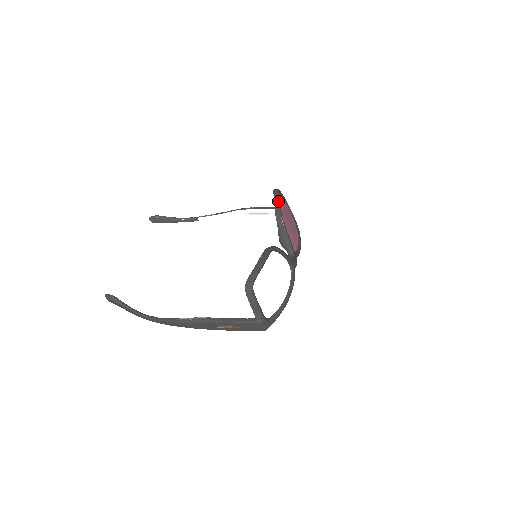
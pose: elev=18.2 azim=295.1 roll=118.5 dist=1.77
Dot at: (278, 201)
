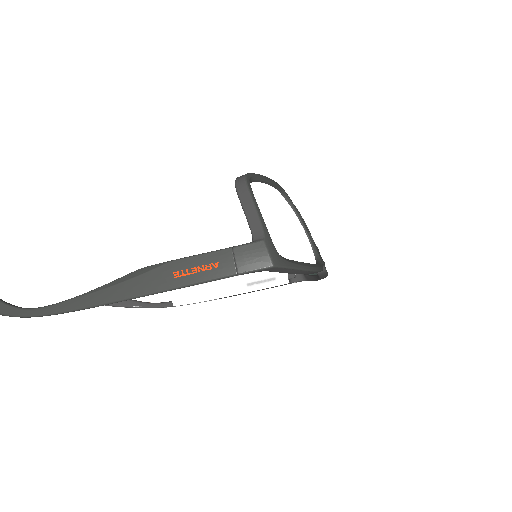
Dot at: occluded
